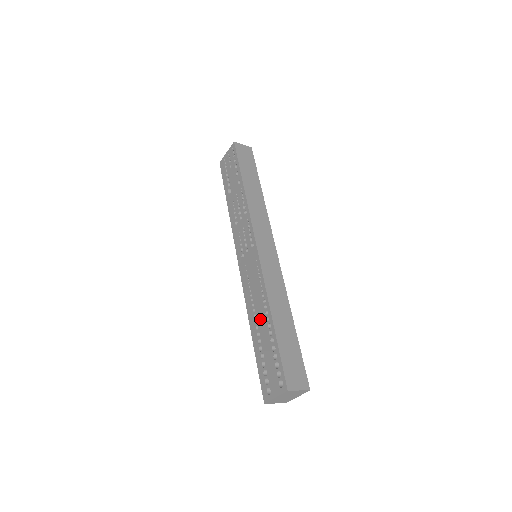
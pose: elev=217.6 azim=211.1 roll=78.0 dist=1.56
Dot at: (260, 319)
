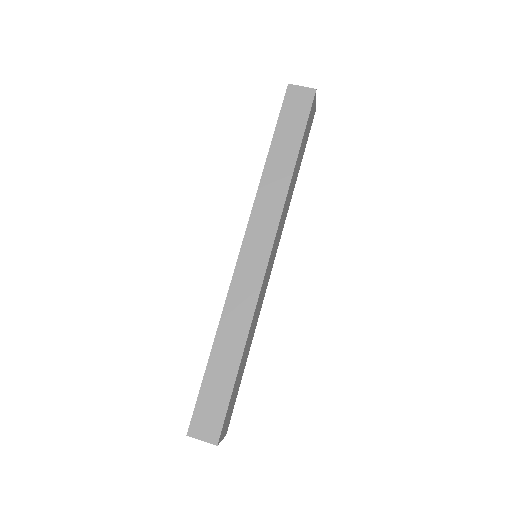
Dot at: occluded
